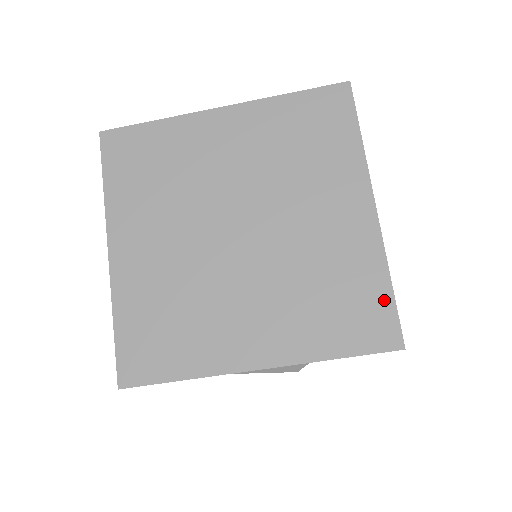
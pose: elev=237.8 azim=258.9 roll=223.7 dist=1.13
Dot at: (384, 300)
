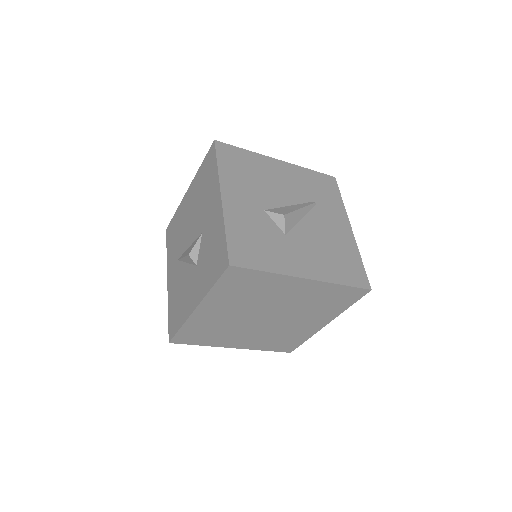
Dot at: (298, 344)
